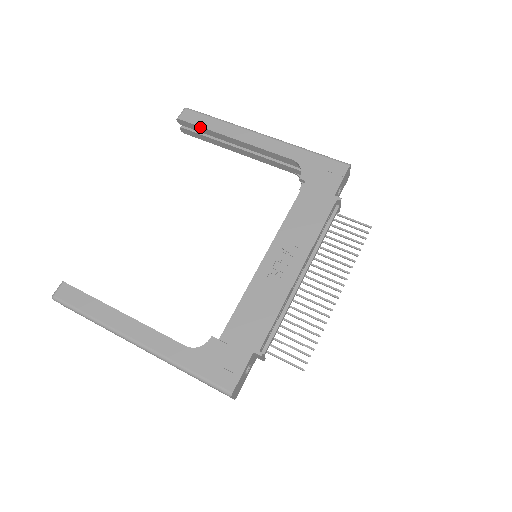
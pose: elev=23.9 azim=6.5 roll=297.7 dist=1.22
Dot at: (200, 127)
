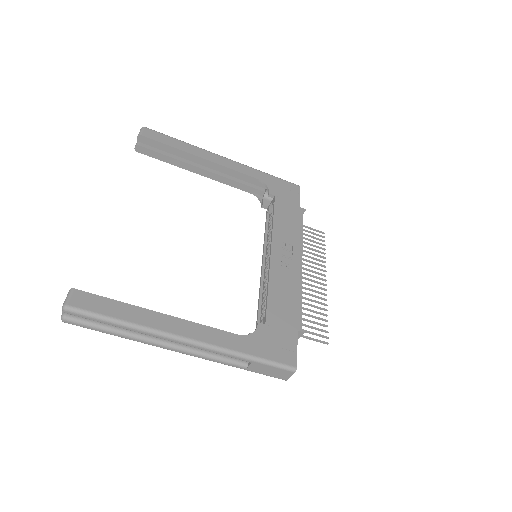
Dot at: (166, 145)
